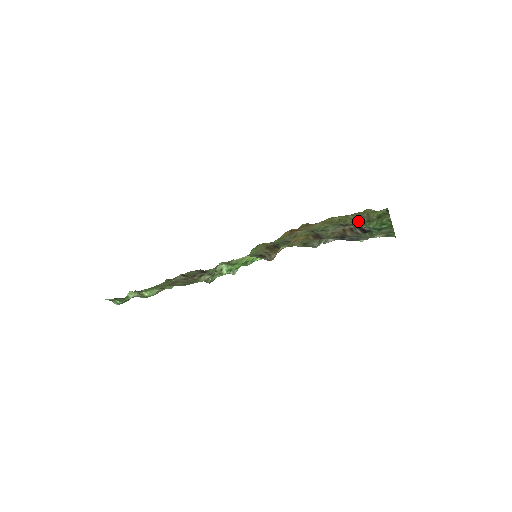
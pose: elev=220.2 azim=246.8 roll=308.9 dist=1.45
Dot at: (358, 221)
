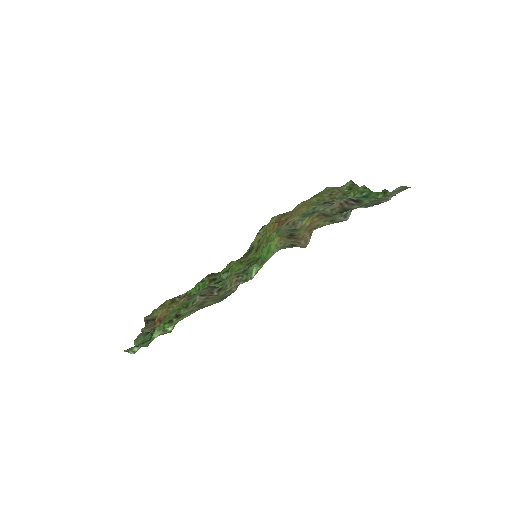
Dot at: (335, 197)
